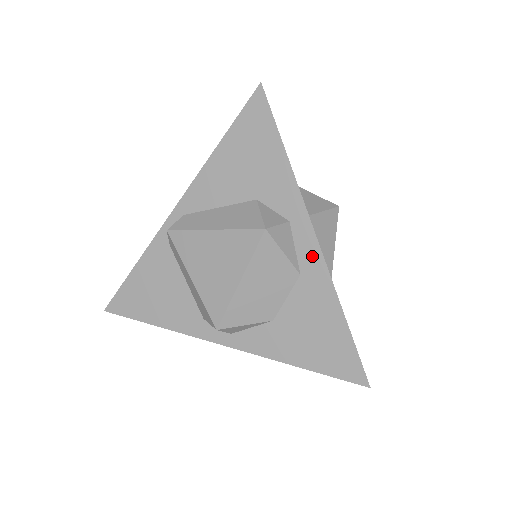
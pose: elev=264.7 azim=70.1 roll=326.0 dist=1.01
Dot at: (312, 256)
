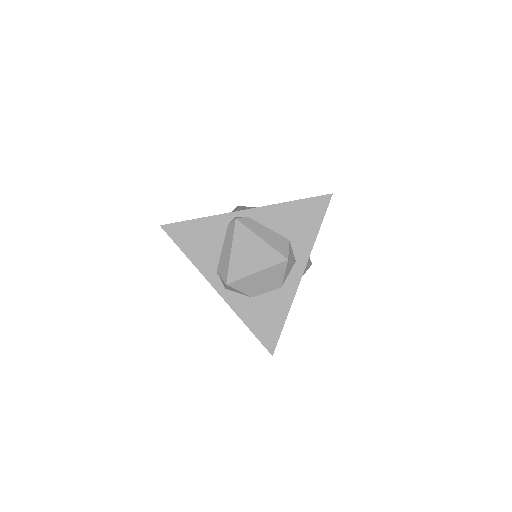
Dot at: (293, 283)
